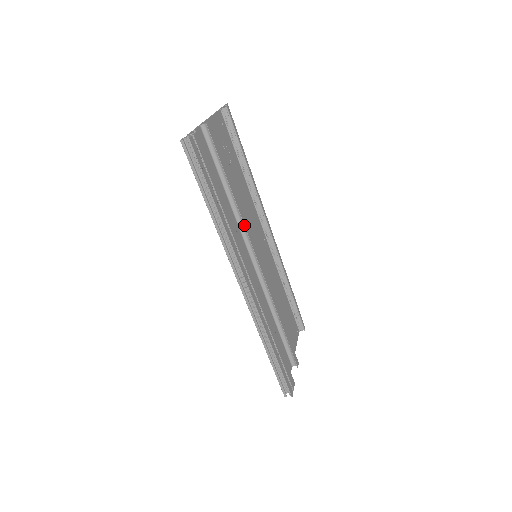
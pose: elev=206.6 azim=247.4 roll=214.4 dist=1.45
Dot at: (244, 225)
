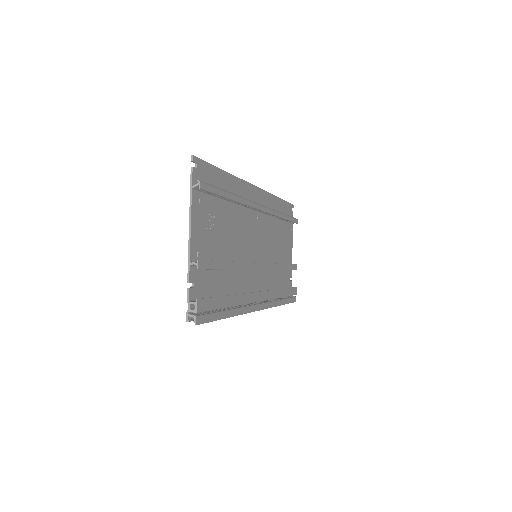
Dot at: occluded
